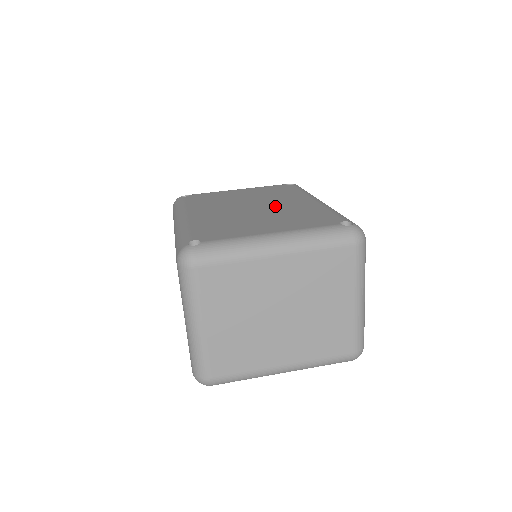
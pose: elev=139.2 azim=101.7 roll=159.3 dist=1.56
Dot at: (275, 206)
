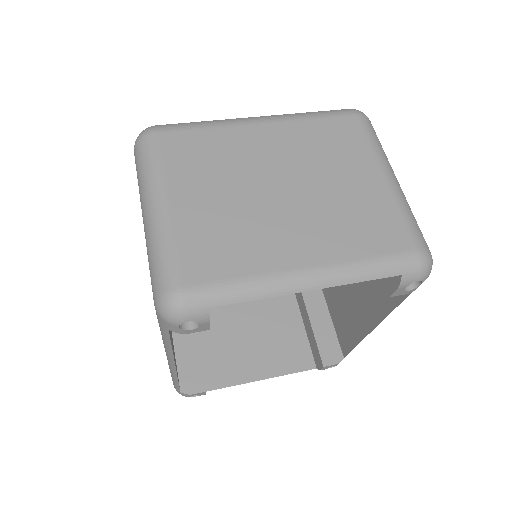
Dot at: occluded
